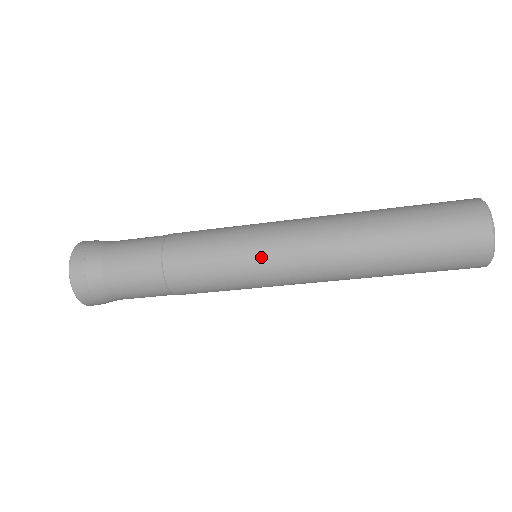
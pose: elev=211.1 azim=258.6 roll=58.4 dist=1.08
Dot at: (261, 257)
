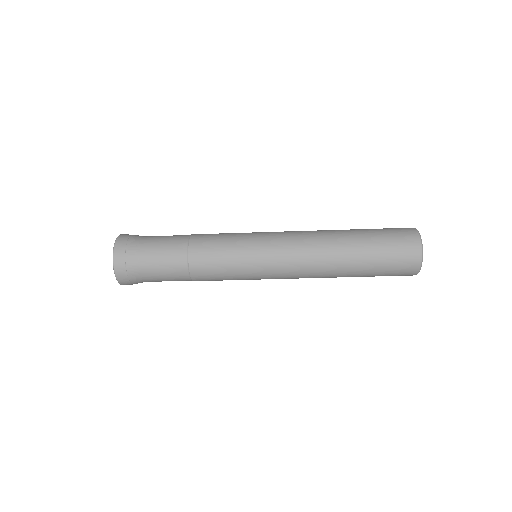
Dot at: (263, 249)
